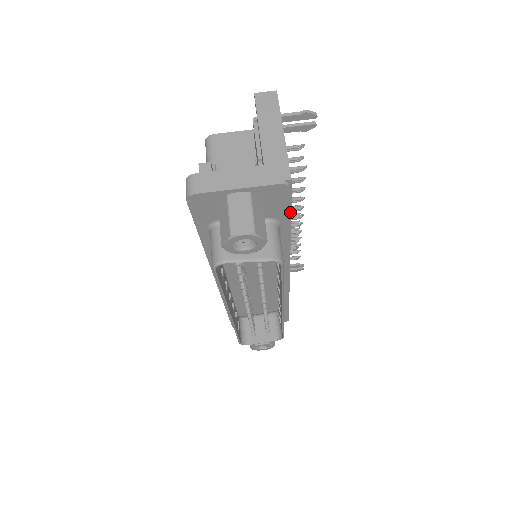
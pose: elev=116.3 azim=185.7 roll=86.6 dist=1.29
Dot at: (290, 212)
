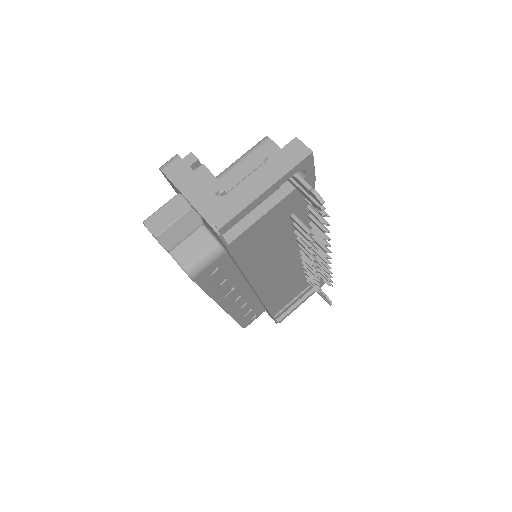
Dot at: (229, 251)
